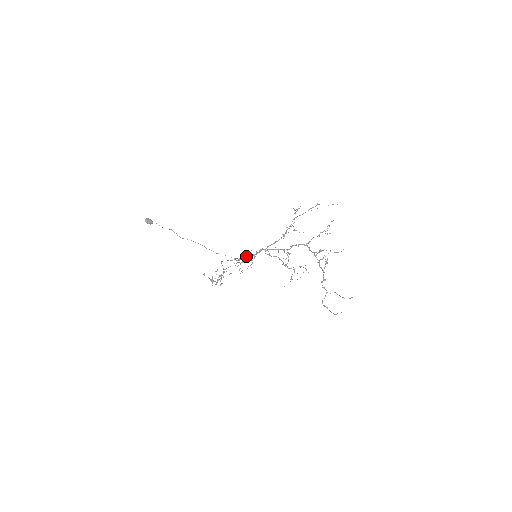
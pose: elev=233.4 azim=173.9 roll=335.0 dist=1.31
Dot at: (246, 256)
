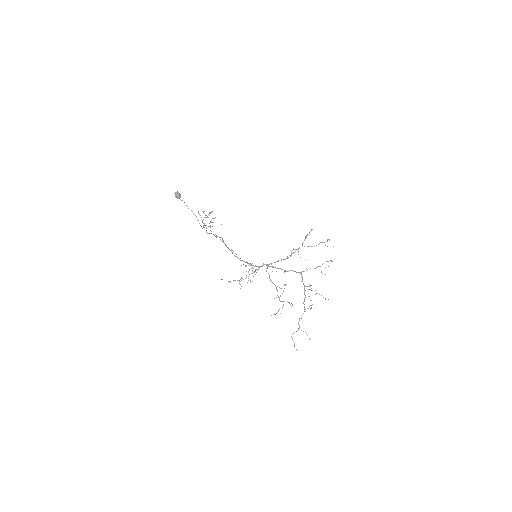
Dot at: (249, 263)
